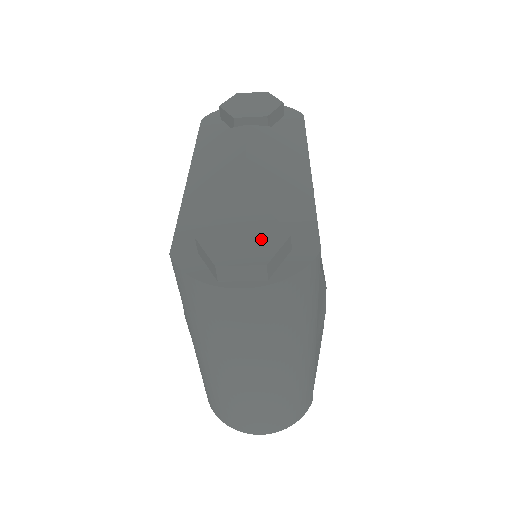
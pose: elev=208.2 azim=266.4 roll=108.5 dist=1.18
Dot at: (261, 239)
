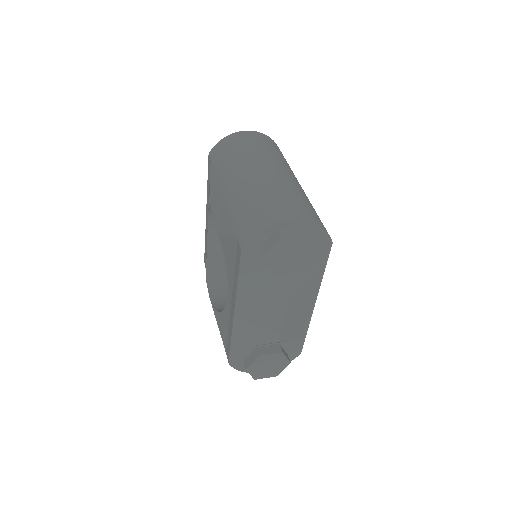
Dot at: (277, 367)
